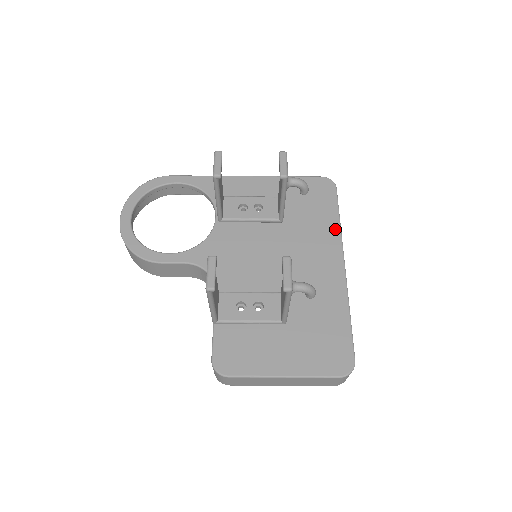
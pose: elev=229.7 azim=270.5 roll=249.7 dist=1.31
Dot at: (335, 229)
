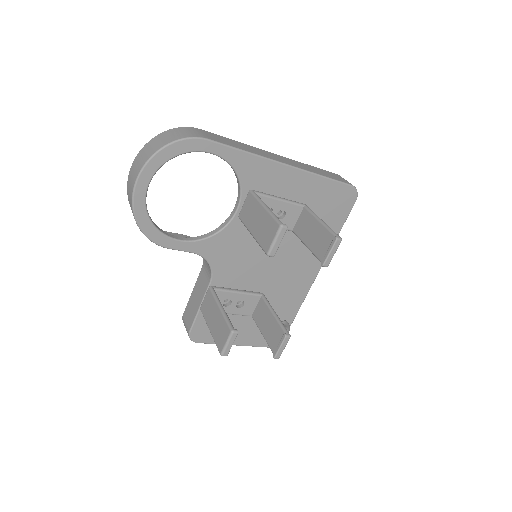
Dot at: occluded
